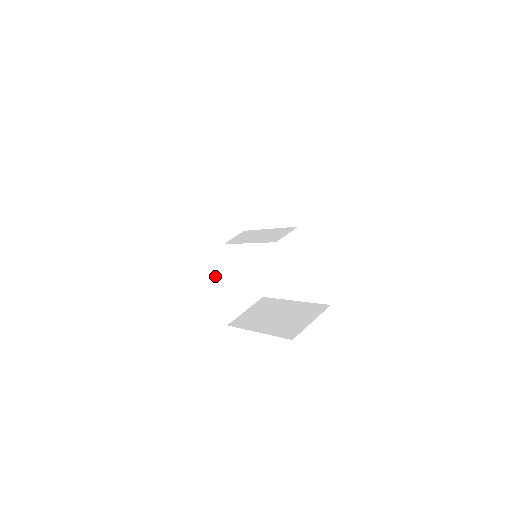
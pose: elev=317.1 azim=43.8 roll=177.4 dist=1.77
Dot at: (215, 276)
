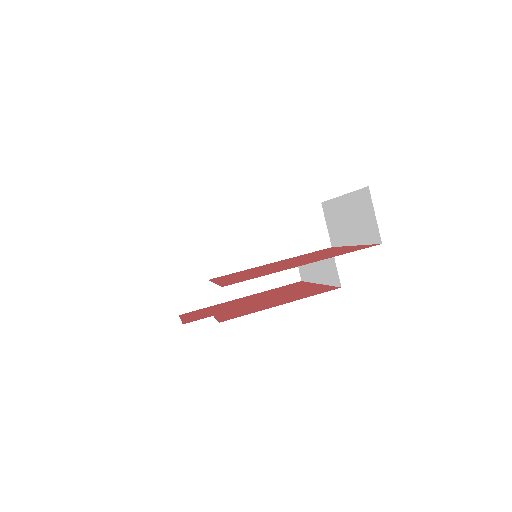
Dot at: occluded
